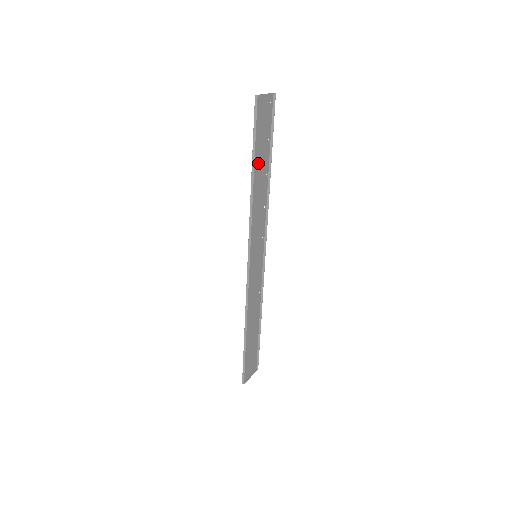
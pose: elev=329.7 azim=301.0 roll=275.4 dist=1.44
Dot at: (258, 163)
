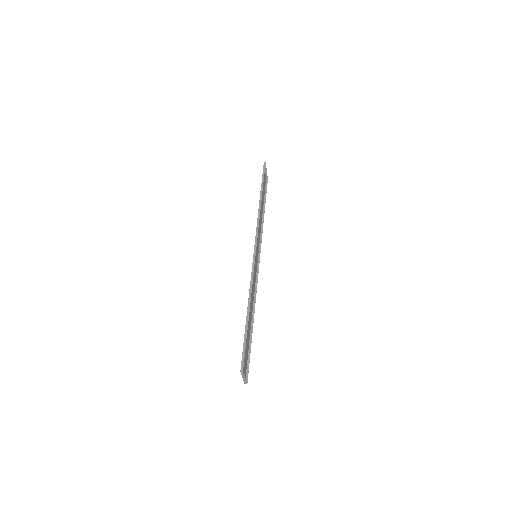
Dot at: occluded
